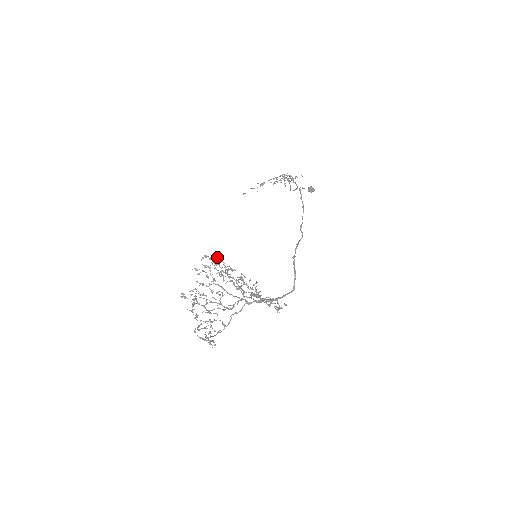
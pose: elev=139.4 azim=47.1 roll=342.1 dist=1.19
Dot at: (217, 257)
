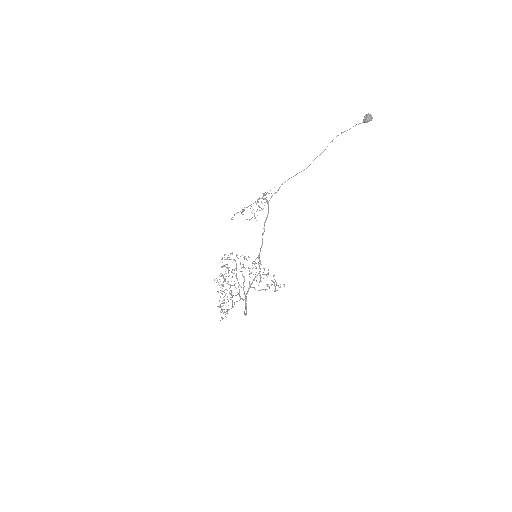
Dot at: occluded
